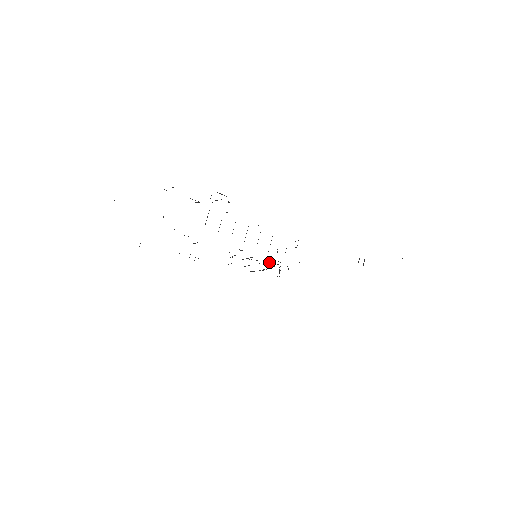
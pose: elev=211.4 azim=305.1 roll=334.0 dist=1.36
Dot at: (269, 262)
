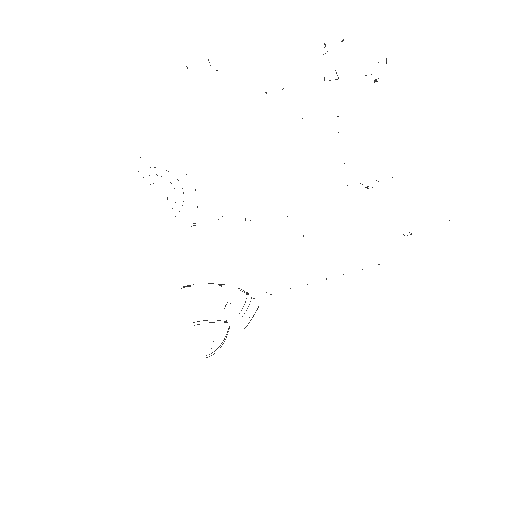
Dot at: occluded
